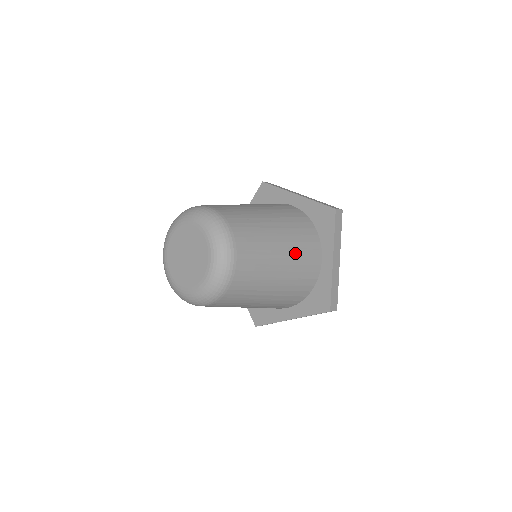
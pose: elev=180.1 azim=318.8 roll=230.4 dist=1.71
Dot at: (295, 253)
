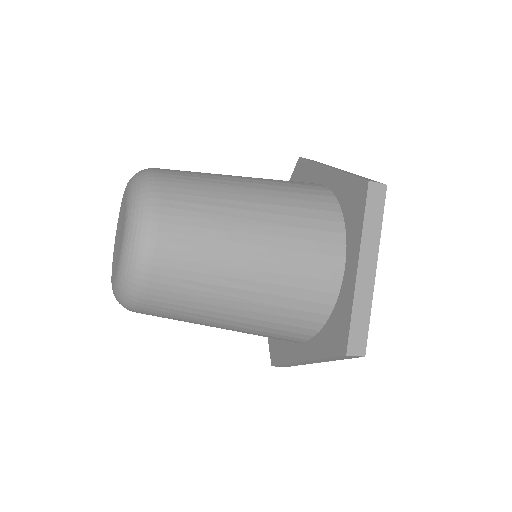
Dot at: occluded
